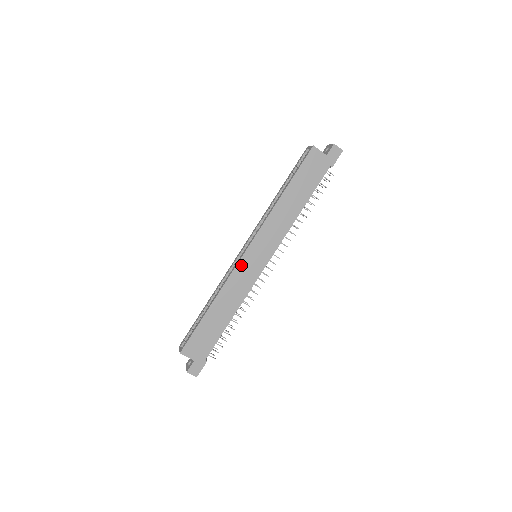
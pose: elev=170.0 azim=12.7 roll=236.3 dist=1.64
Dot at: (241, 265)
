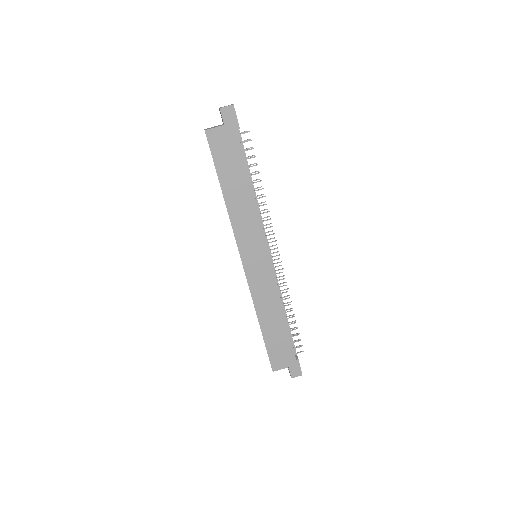
Dot at: (250, 277)
